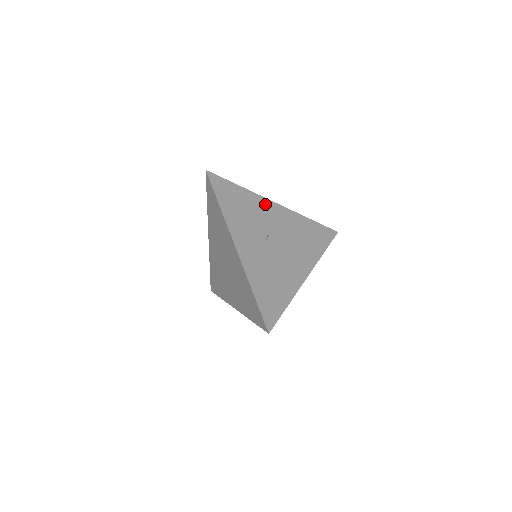
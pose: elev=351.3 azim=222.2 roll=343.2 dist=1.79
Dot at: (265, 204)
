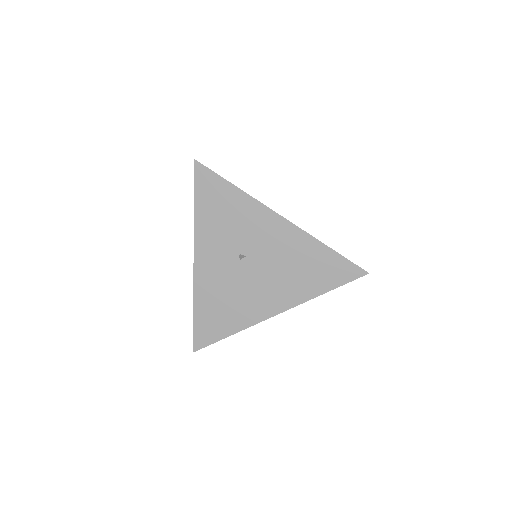
Dot at: (262, 215)
